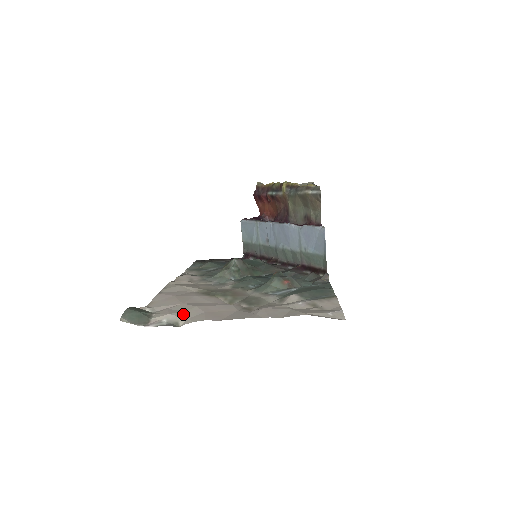
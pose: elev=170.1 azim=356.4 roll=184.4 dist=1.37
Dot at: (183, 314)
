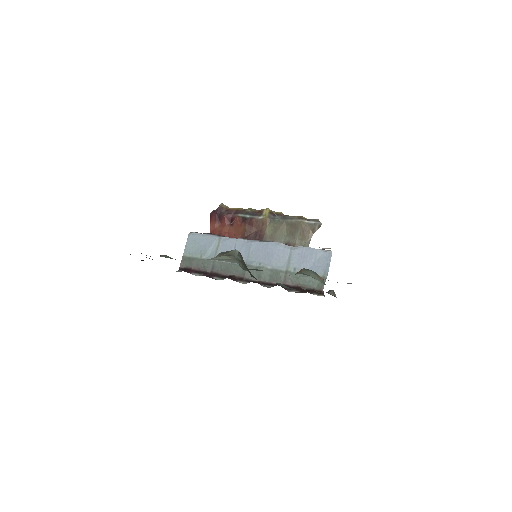
Dot at: occluded
